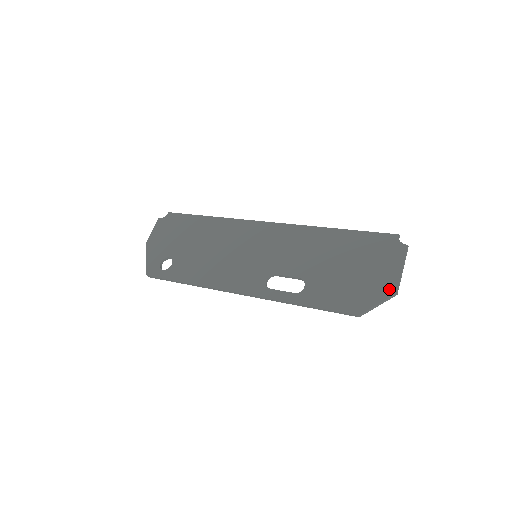
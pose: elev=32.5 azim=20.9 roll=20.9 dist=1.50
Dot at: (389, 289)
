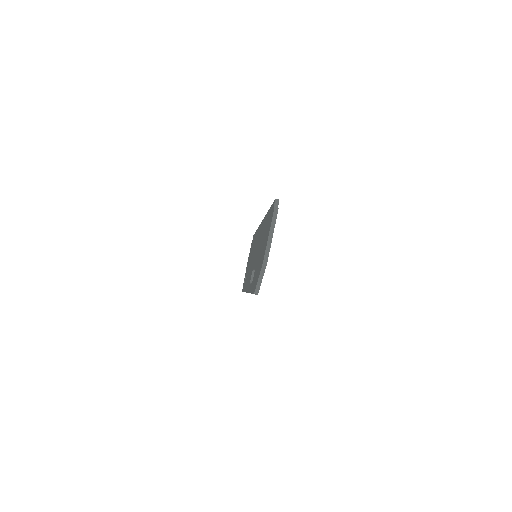
Dot at: (262, 261)
